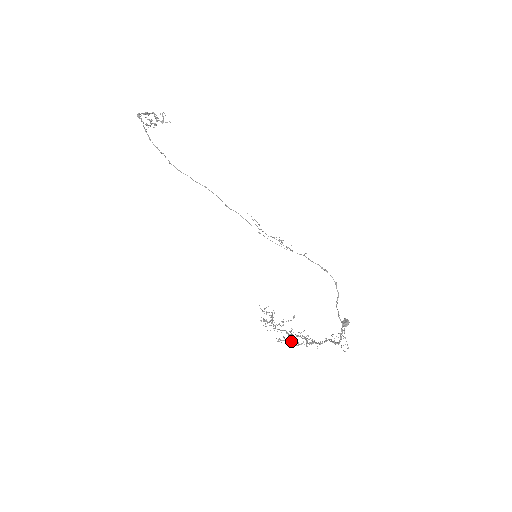
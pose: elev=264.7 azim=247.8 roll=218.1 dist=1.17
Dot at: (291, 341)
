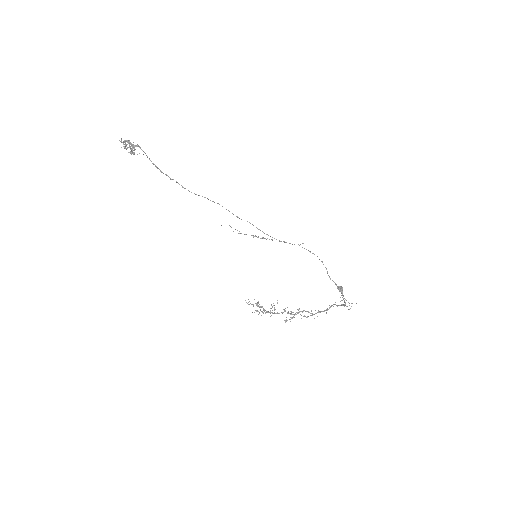
Dot at: occluded
